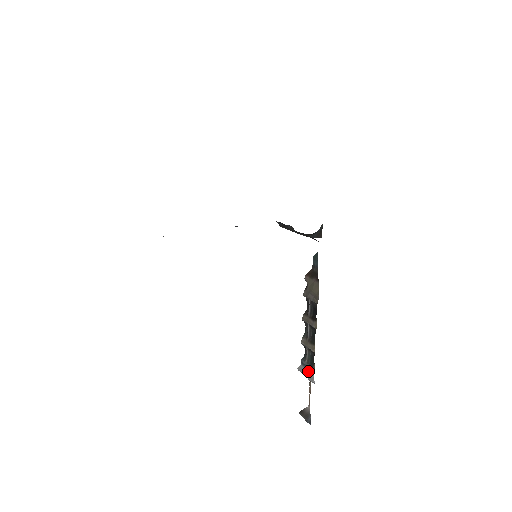
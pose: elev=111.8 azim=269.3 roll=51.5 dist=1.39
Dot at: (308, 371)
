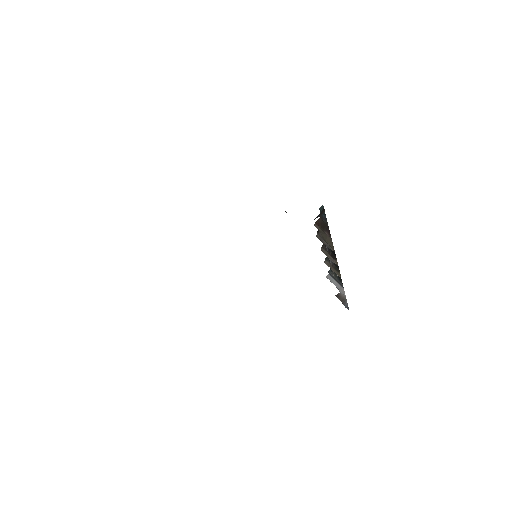
Dot at: (337, 283)
